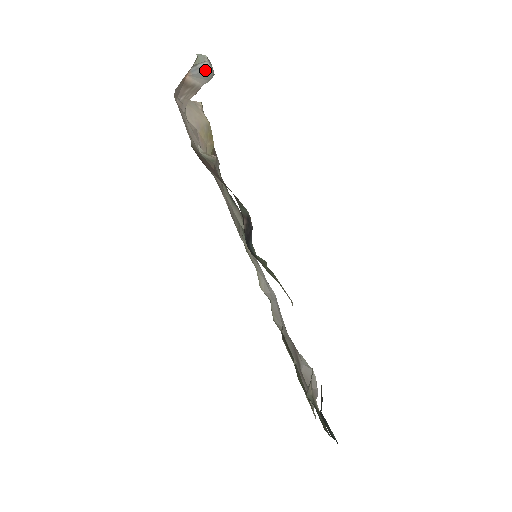
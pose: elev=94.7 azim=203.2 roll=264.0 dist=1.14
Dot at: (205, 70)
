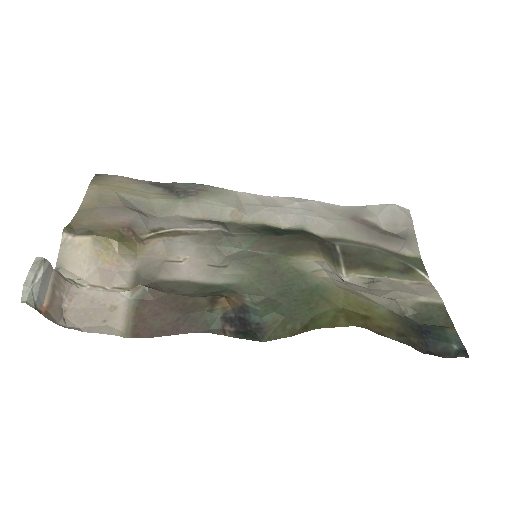
Dot at: (40, 284)
